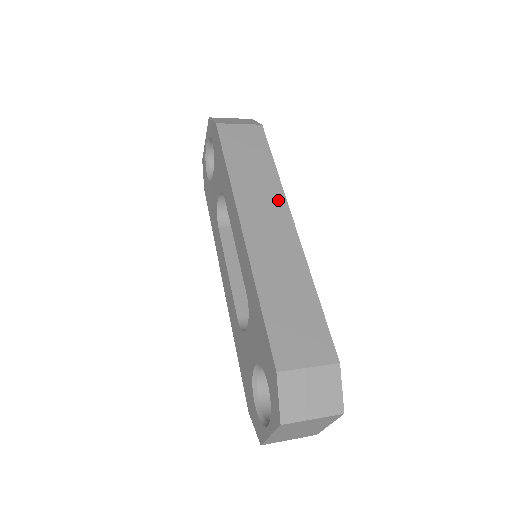
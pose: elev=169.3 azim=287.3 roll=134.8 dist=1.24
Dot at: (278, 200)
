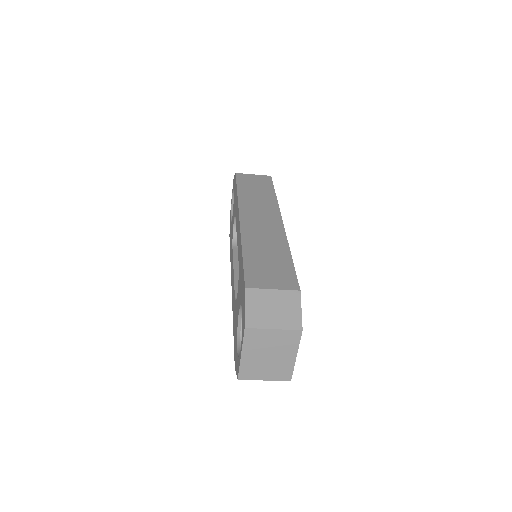
Dot at: (273, 209)
